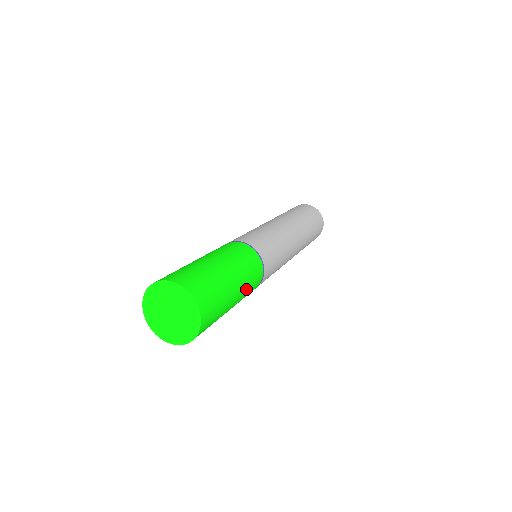
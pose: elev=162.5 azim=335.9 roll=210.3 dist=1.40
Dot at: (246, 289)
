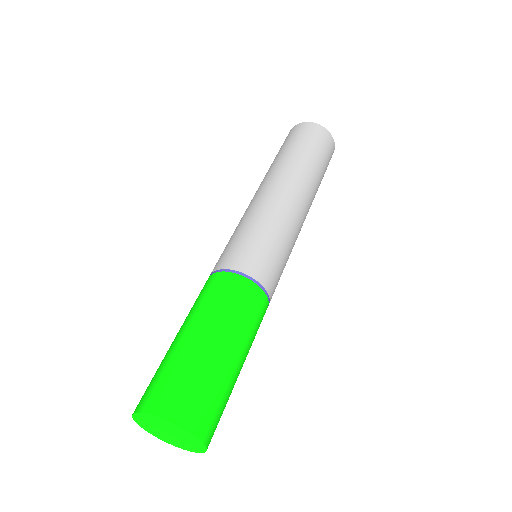
Dot at: occluded
